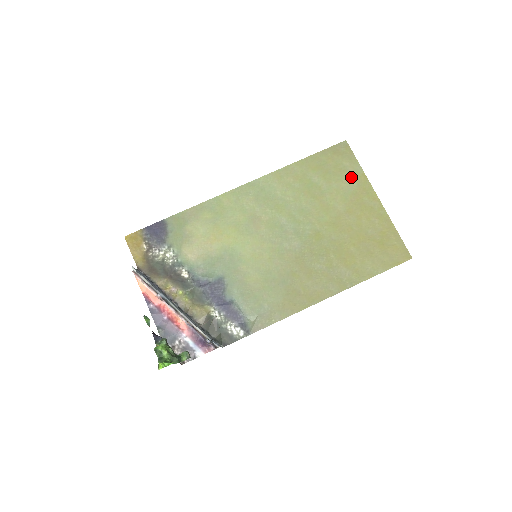
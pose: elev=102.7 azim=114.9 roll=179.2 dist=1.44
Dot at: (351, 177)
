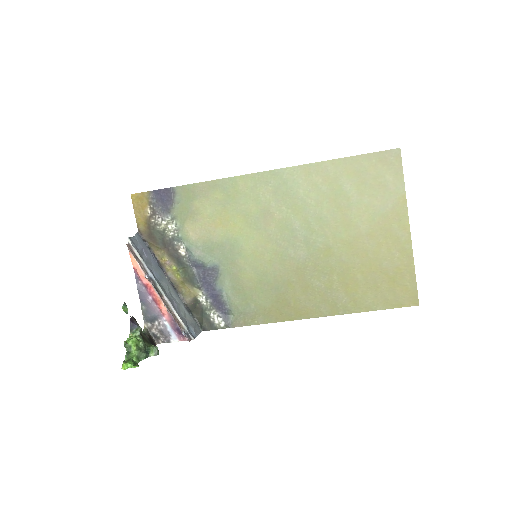
Dot at: (388, 196)
